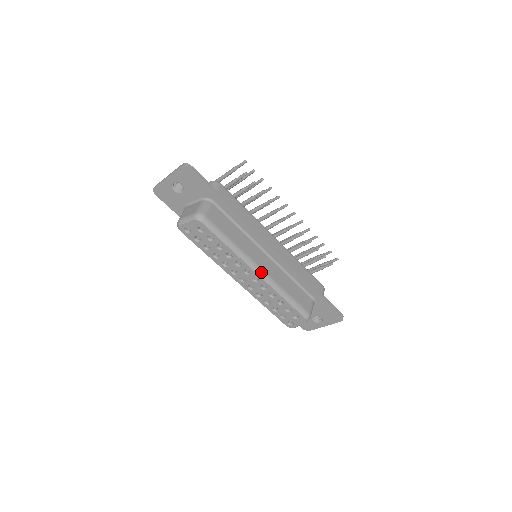
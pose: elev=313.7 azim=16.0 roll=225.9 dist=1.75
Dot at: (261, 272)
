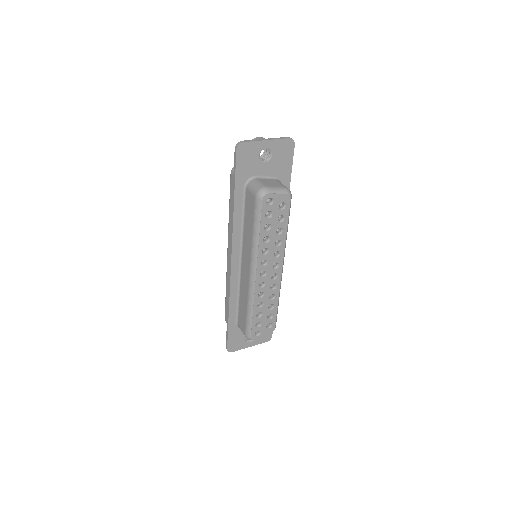
Dot at: occluded
